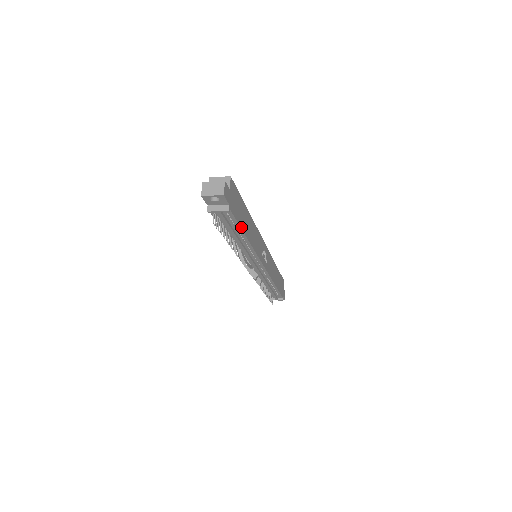
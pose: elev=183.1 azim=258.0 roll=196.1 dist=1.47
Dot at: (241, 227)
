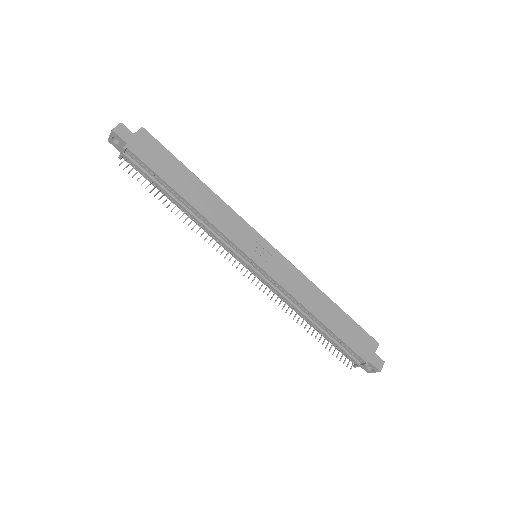
Dot at: (164, 179)
